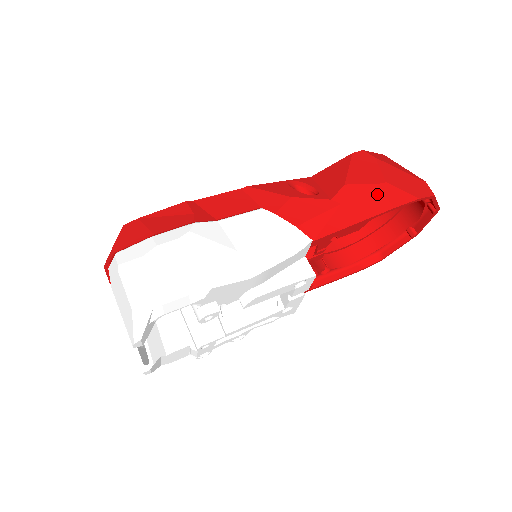
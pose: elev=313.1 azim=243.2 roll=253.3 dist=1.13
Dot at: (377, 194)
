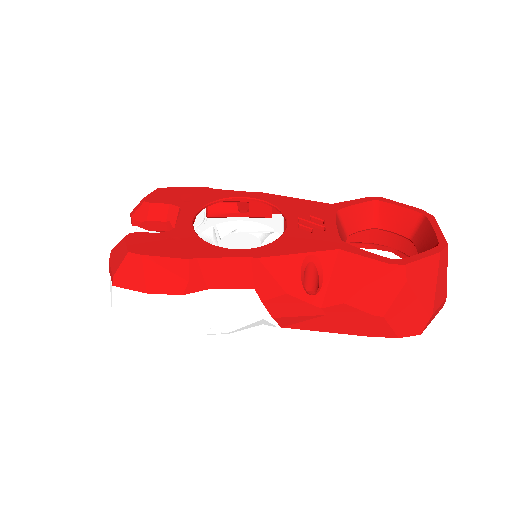
Dot at: (365, 322)
